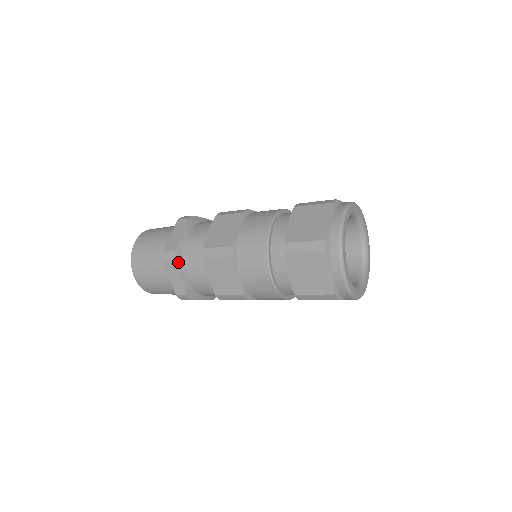
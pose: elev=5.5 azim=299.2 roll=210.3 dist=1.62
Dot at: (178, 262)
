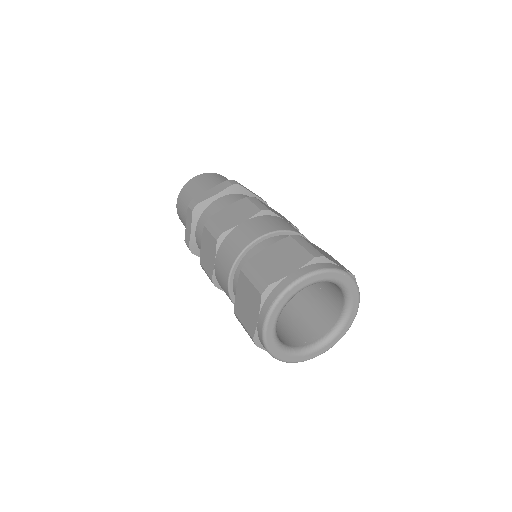
Dot at: (196, 254)
